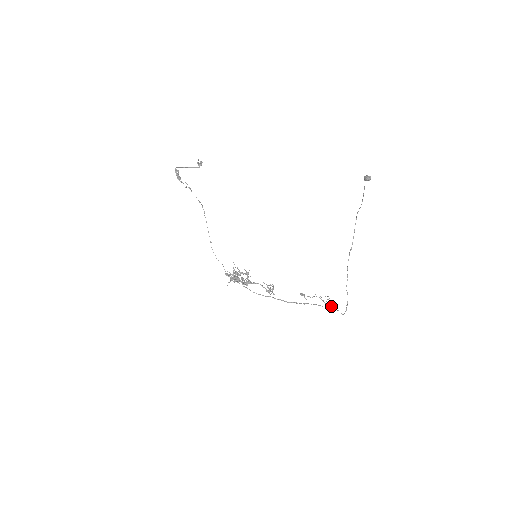
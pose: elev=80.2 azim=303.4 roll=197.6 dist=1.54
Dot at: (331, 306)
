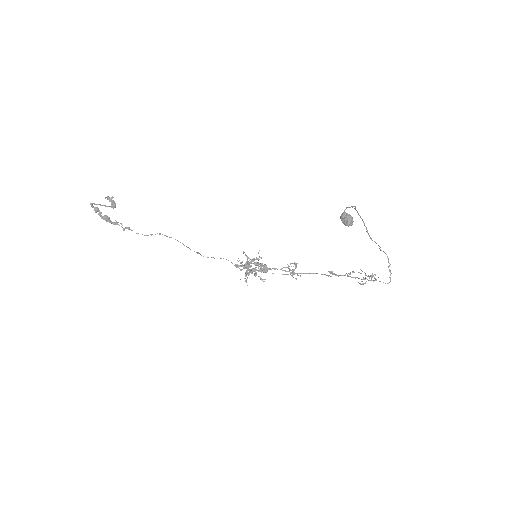
Dot at: (371, 279)
